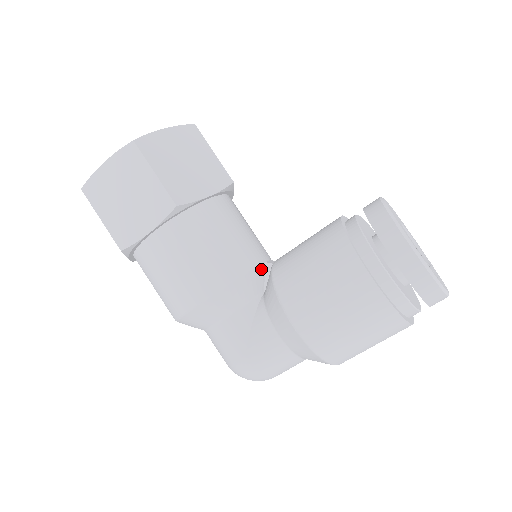
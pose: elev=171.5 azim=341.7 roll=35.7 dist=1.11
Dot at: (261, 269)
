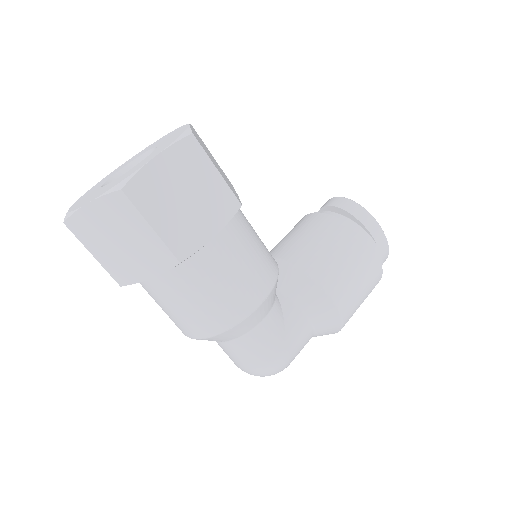
Dot at: occluded
